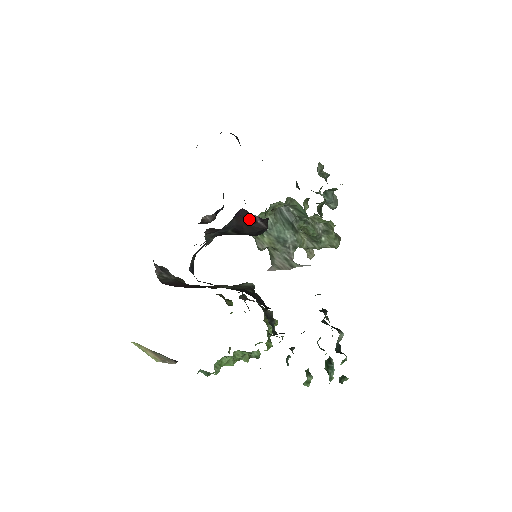
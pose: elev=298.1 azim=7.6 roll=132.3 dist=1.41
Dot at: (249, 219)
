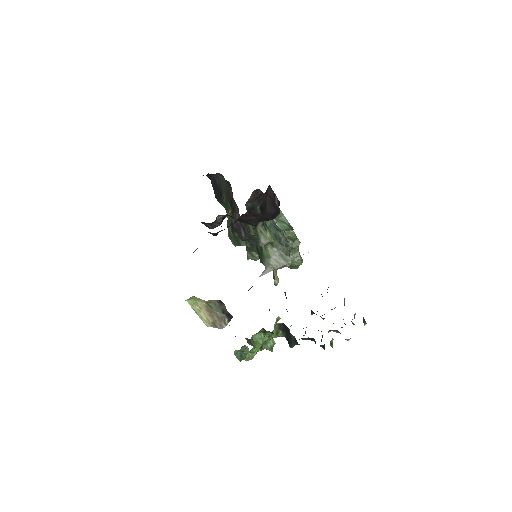
Dot at: (271, 198)
